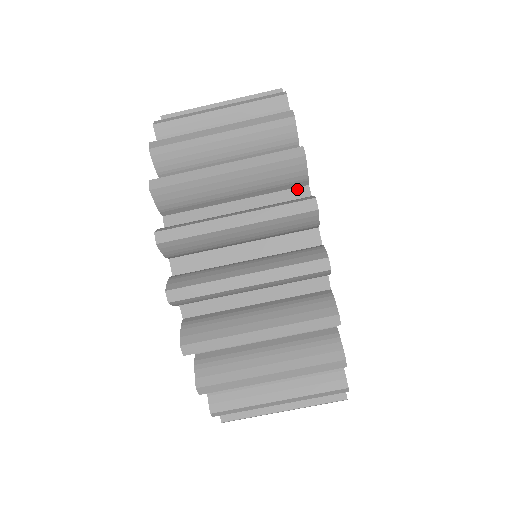
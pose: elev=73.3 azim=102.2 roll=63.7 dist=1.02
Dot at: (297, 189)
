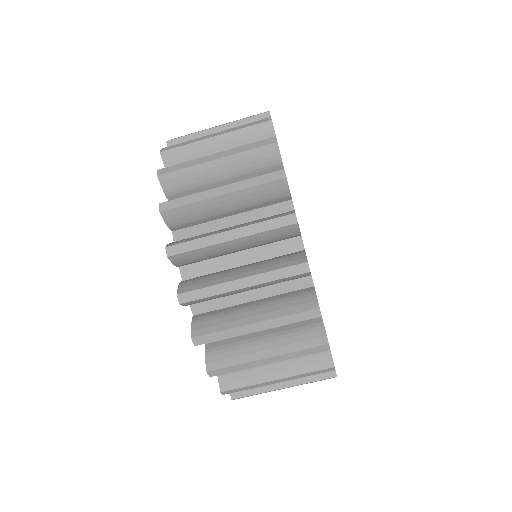
Dot at: occluded
